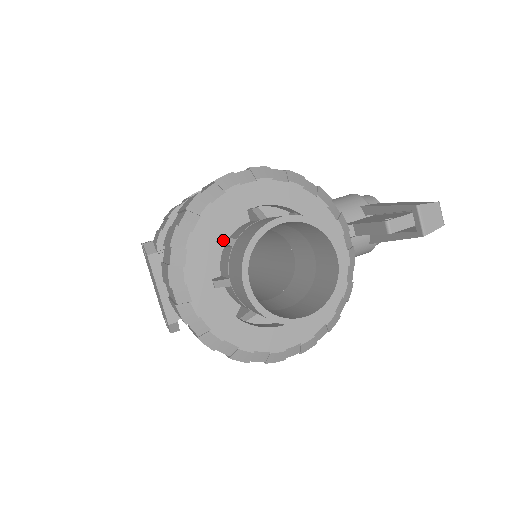
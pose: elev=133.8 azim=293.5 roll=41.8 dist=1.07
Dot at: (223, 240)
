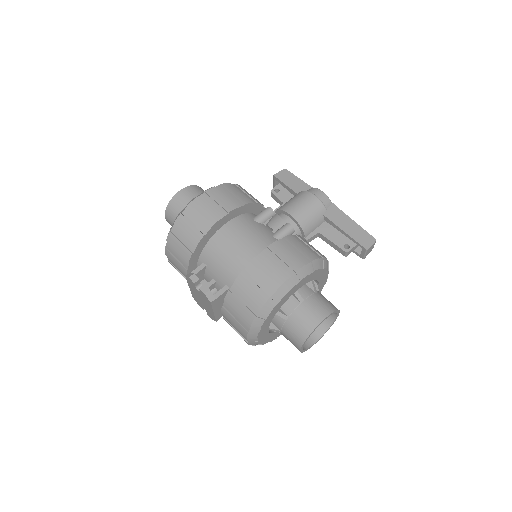
Dot at: (279, 315)
